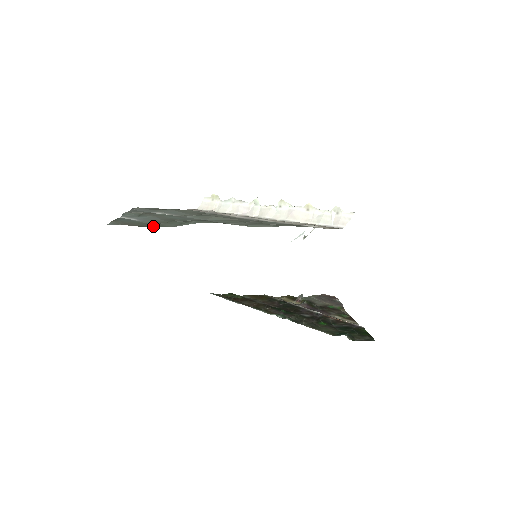
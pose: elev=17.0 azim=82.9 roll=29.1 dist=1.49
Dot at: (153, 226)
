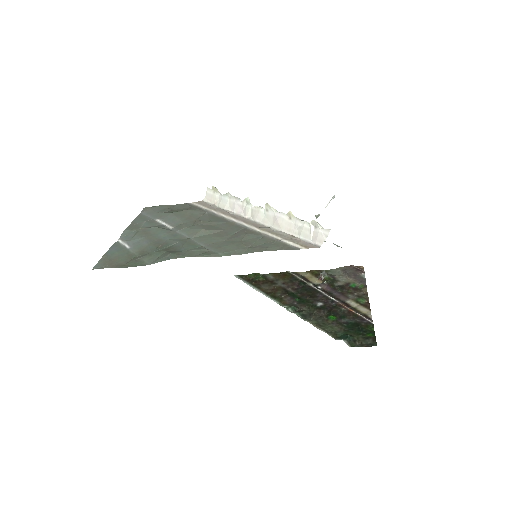
Dot at: (132, 265)
